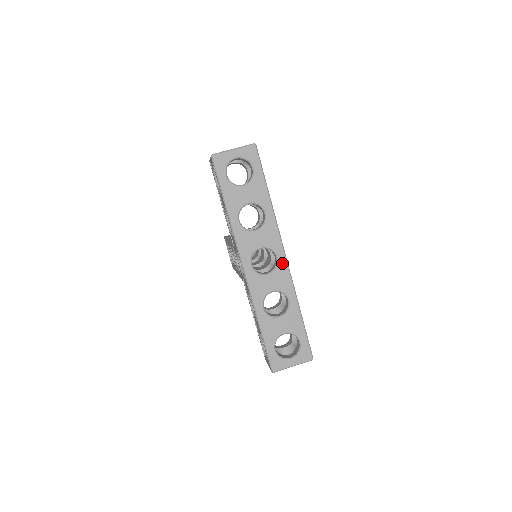
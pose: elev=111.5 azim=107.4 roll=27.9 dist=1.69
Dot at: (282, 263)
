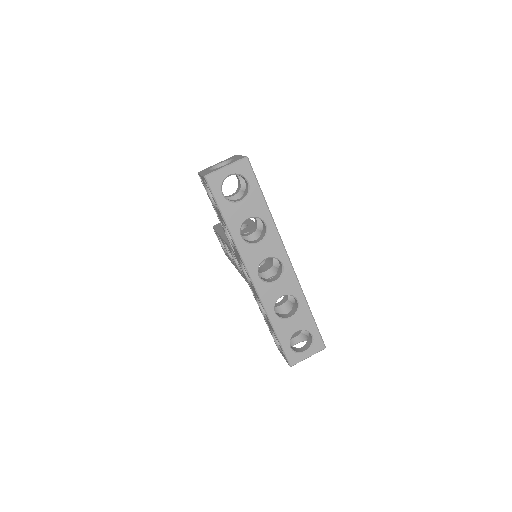
Dot at: (288, 269)
